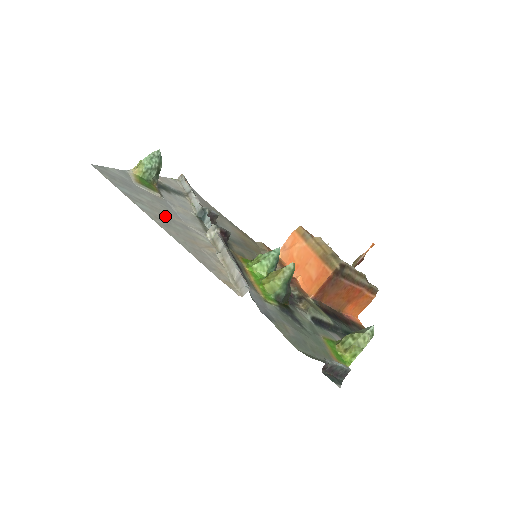
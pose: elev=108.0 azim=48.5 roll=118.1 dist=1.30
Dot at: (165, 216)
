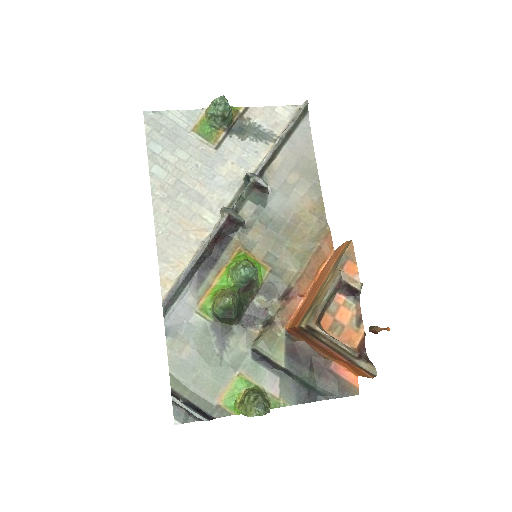
Dot at: (181, 183)
